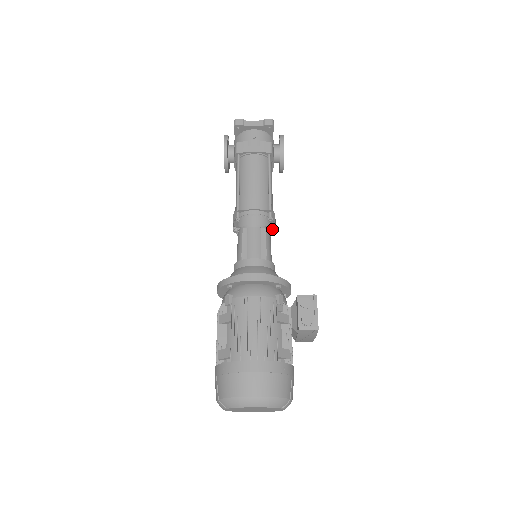
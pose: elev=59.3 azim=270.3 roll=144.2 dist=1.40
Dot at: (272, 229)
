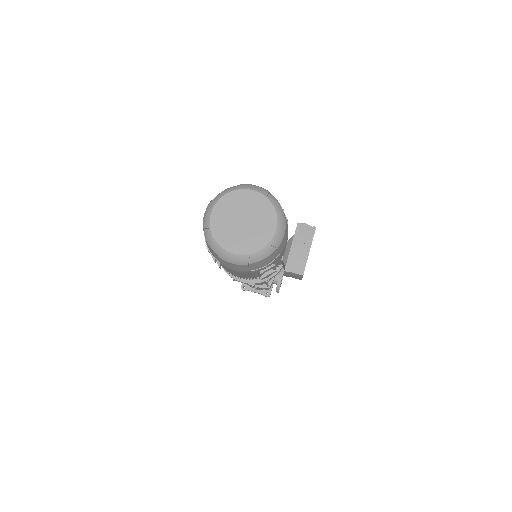
Dot at: occluded
